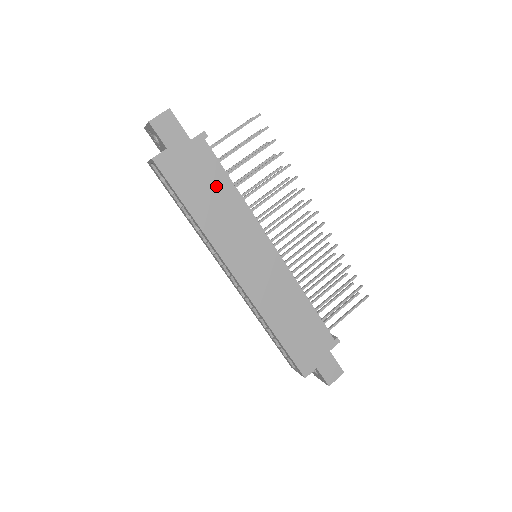
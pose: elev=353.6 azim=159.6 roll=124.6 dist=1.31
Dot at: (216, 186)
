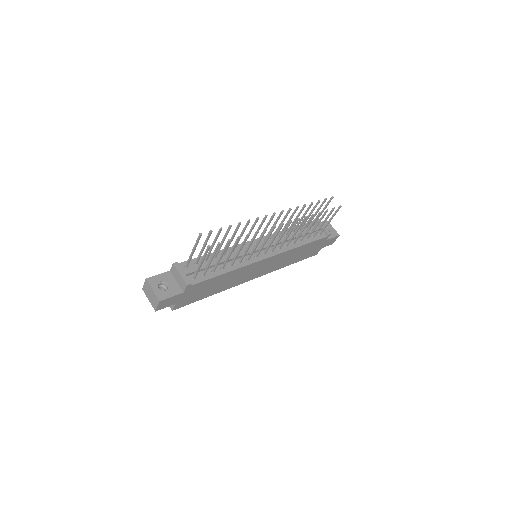
Dot at: (214, 283)
